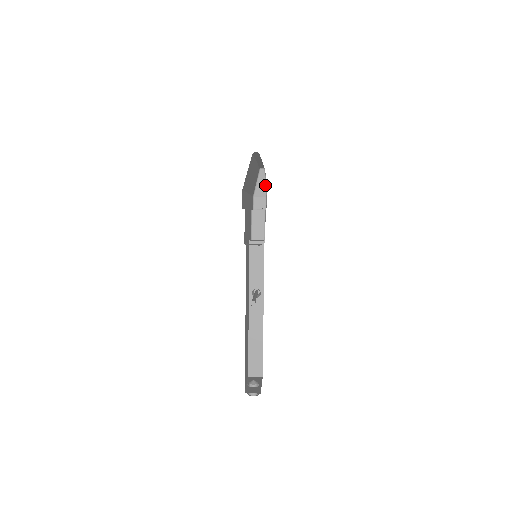
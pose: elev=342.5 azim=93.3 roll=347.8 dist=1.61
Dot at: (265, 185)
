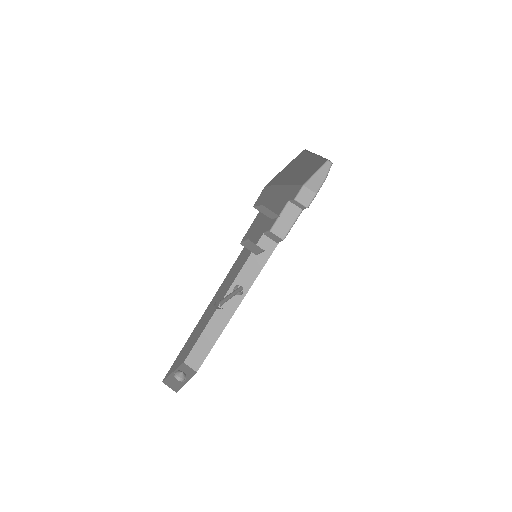
Dot at: (323, 181)
